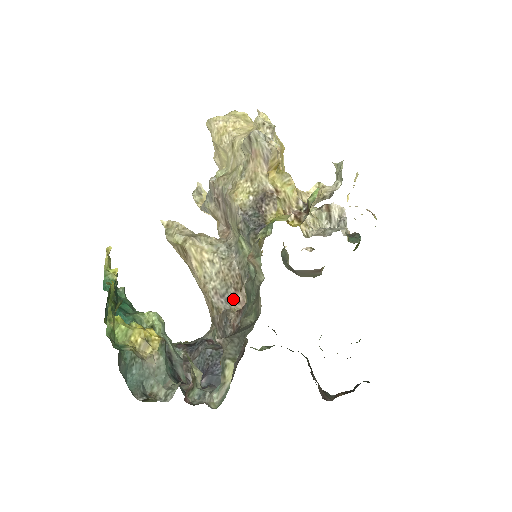
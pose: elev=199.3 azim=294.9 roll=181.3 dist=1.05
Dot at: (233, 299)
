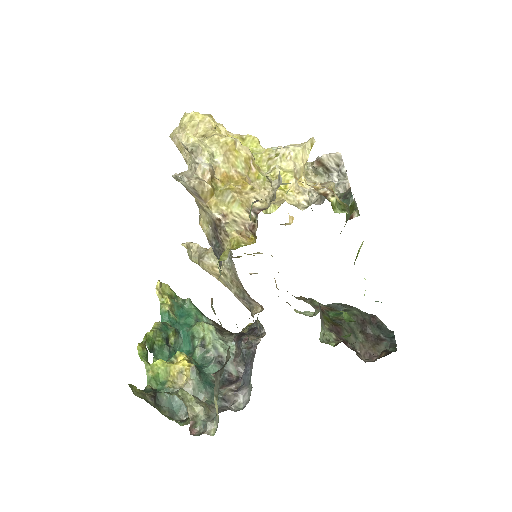
Dot at: (251, 301)
